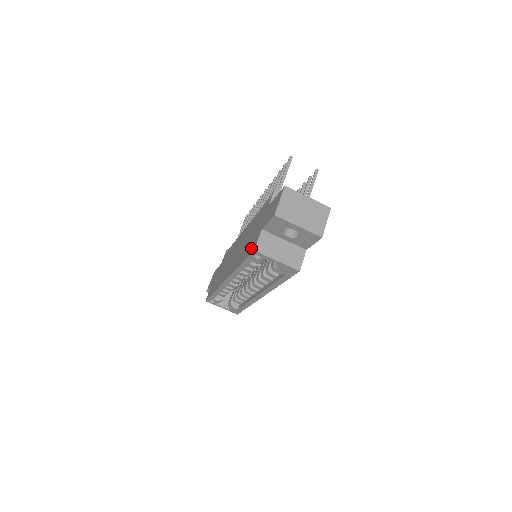
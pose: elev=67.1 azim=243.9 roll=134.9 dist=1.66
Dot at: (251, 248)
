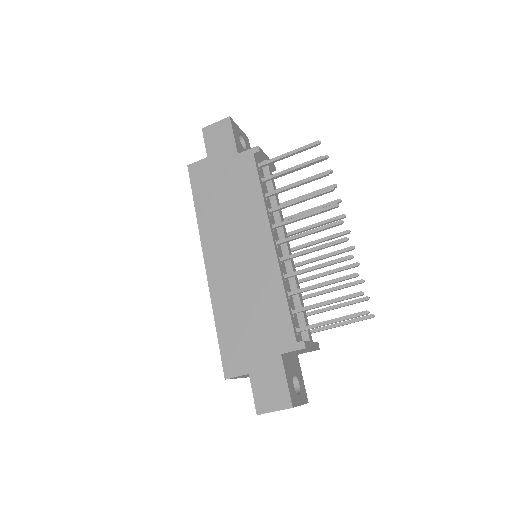
Dot at: (230, 358)
